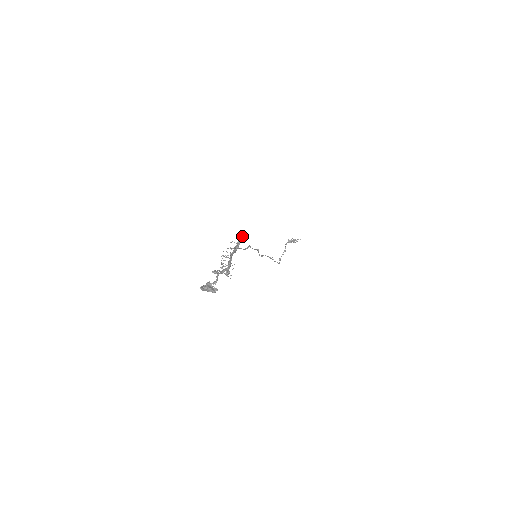
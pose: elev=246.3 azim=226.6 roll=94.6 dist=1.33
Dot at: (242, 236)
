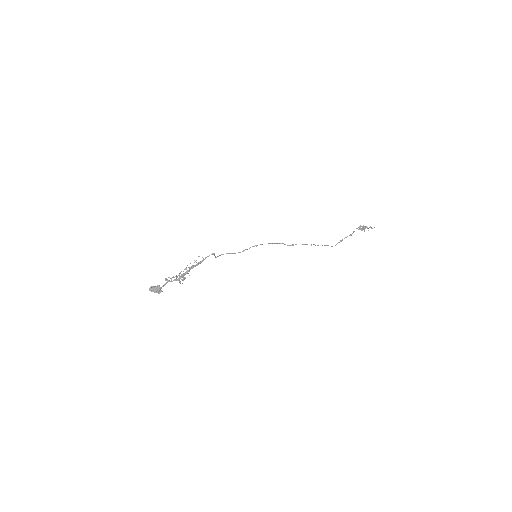
Dot at: (213, 253)
